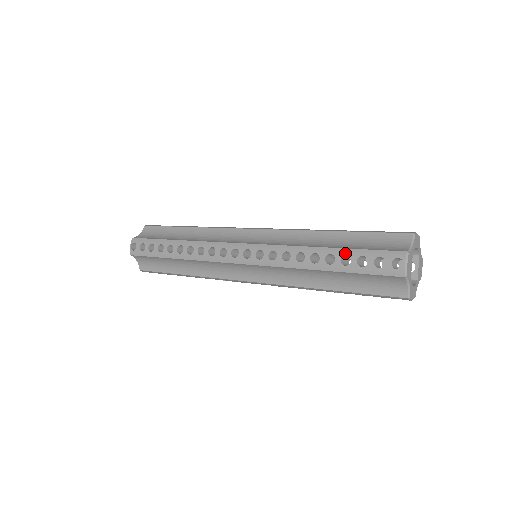
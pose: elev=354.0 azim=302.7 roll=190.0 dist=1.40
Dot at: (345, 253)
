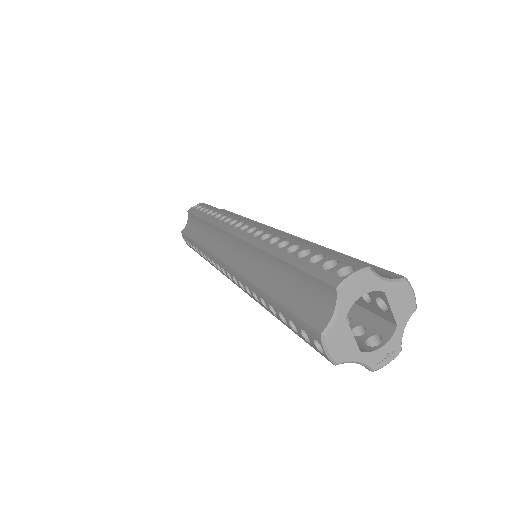
Dot at: (278, 309)
